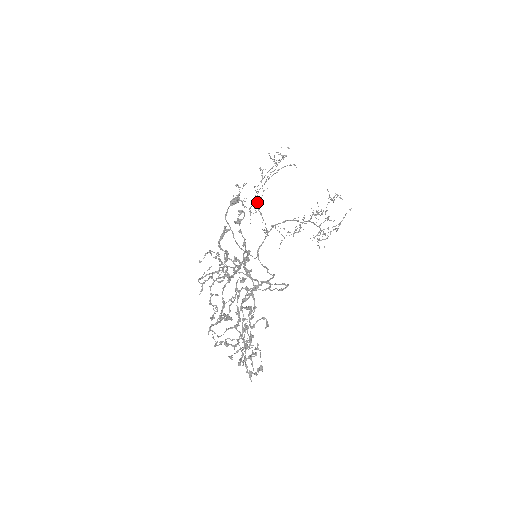
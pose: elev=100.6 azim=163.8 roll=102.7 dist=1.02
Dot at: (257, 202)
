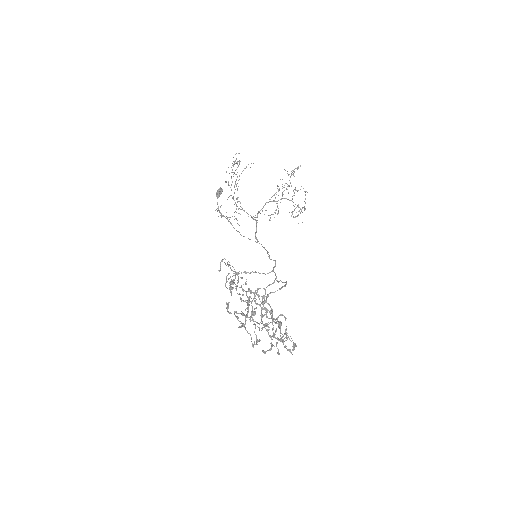
Dot at: occluded
